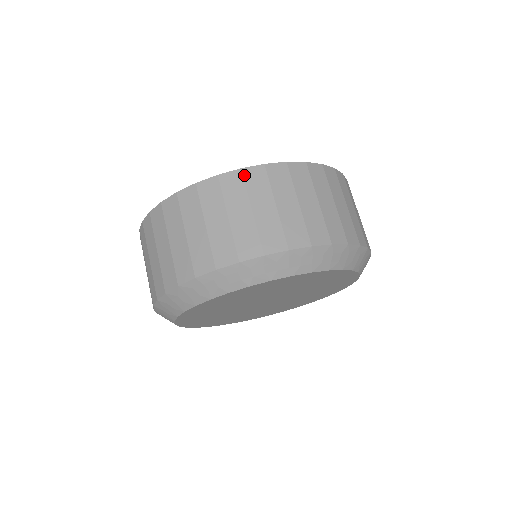
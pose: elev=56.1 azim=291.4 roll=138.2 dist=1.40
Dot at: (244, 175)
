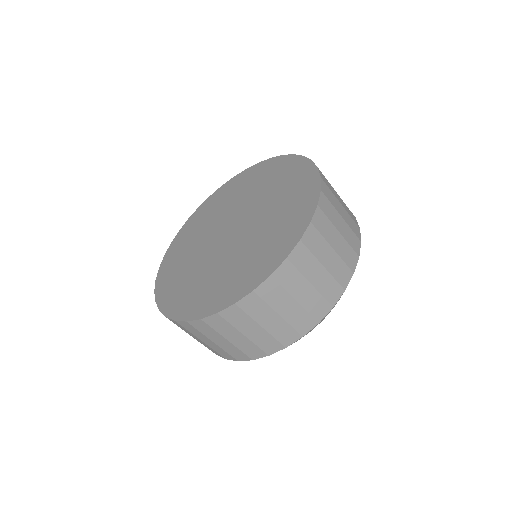
Dot at: (241, 307)
